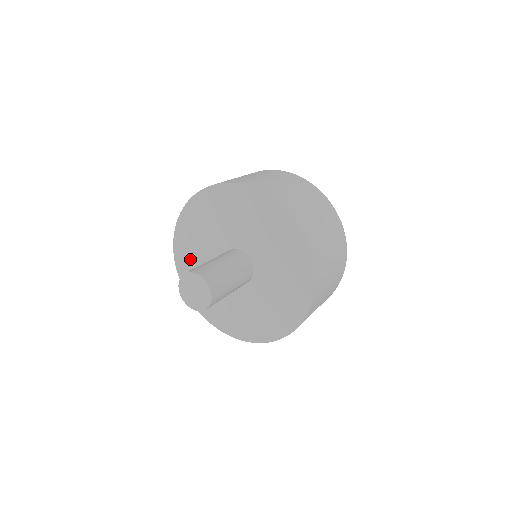
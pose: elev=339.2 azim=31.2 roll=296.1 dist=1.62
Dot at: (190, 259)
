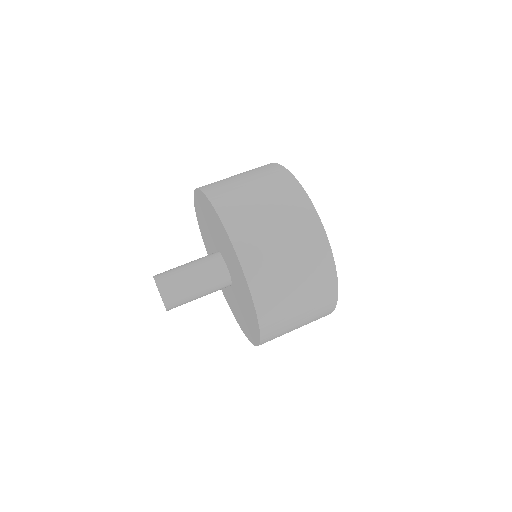
Dot at: (202, 218)
